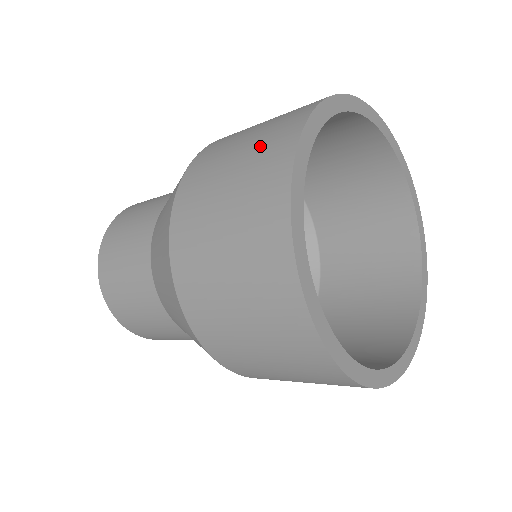
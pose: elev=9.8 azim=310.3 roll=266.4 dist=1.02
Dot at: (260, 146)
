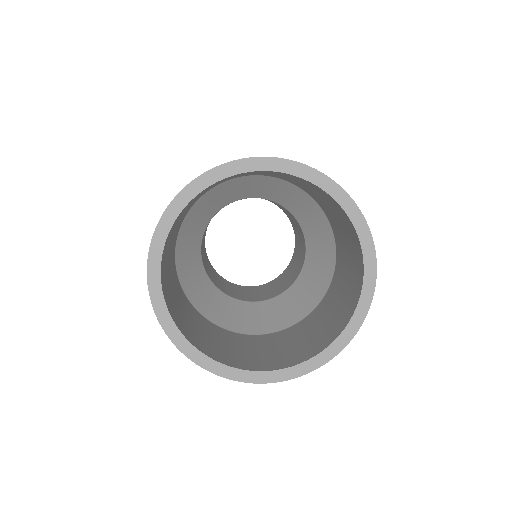
Dot at: occluded
